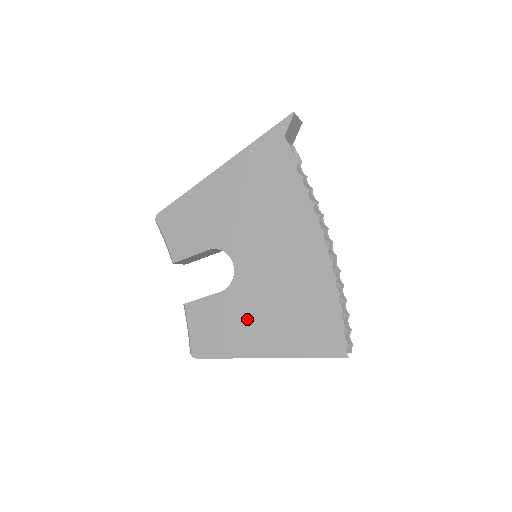
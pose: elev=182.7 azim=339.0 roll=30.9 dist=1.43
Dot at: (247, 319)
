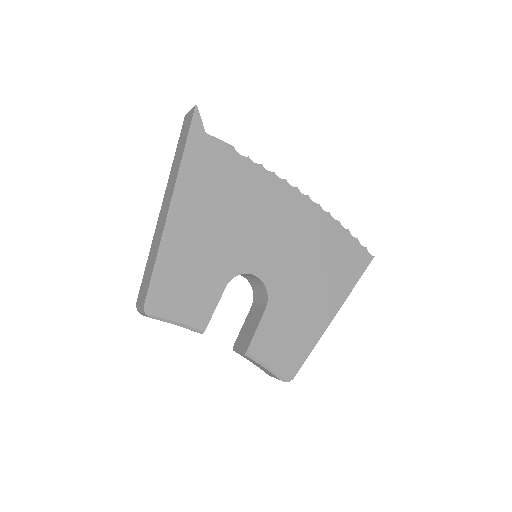
Dot at: (302, 305)
